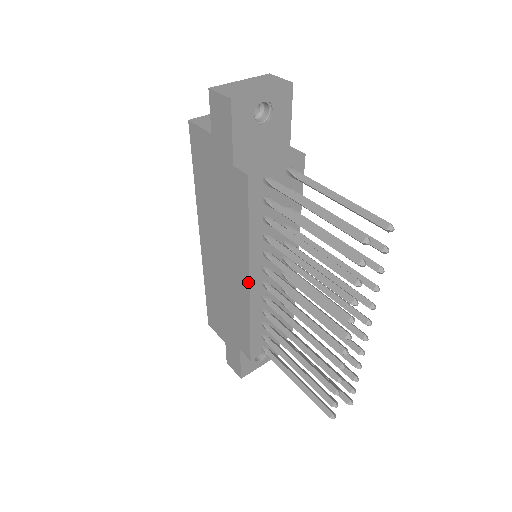
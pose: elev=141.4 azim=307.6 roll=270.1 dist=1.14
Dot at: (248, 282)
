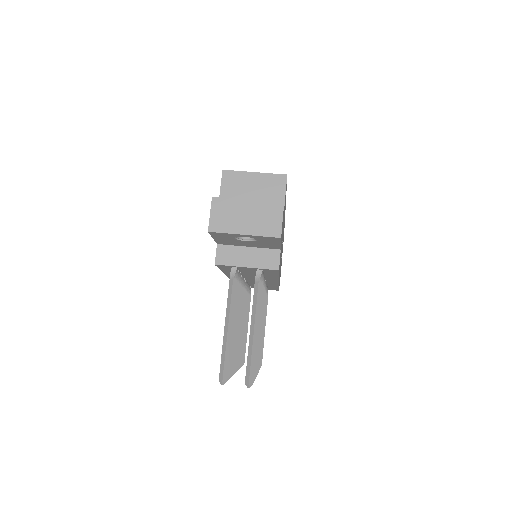
Dot at: occluded
